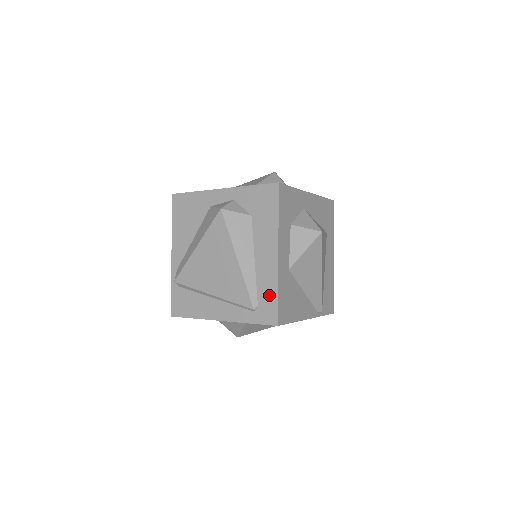
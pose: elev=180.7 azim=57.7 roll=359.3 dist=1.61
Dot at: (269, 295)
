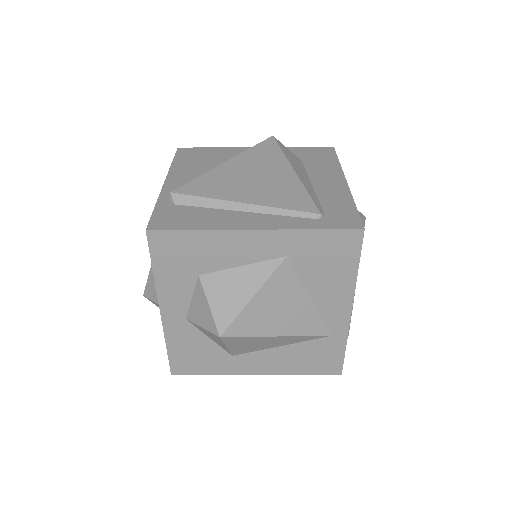
Dot at: (342, 206)
